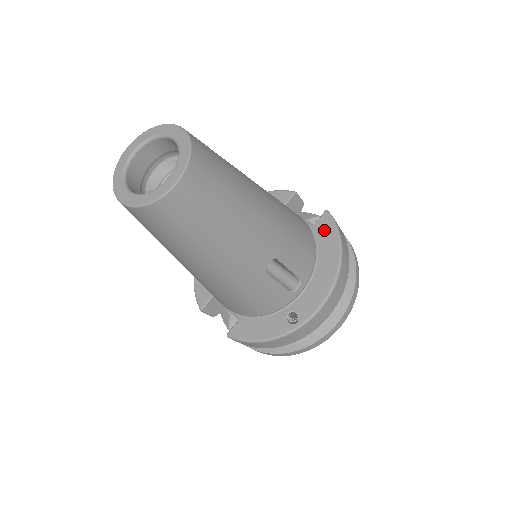
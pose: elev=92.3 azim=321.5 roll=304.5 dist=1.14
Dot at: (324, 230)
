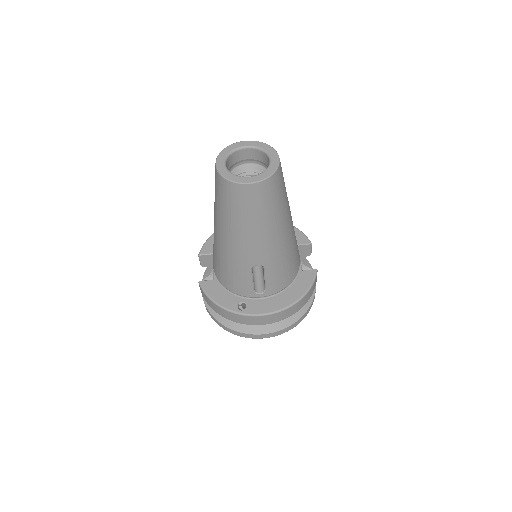
Dot at: (305, 278)
